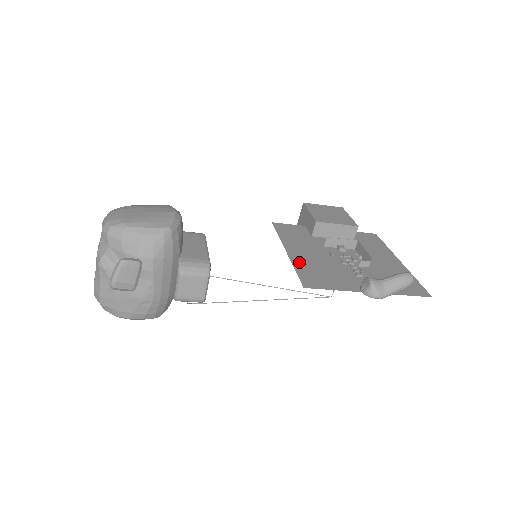
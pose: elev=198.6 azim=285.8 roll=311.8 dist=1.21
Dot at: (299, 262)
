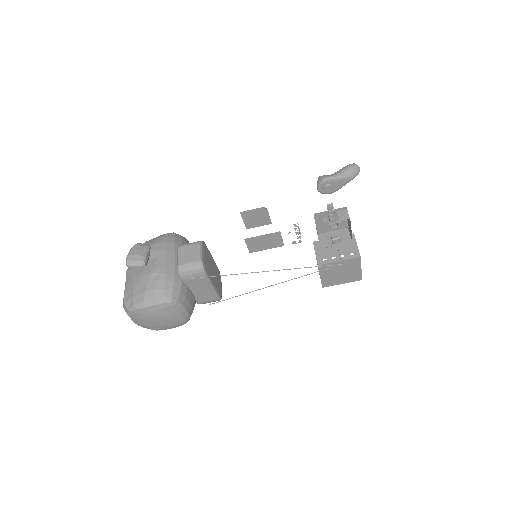
Dot at: occluded
